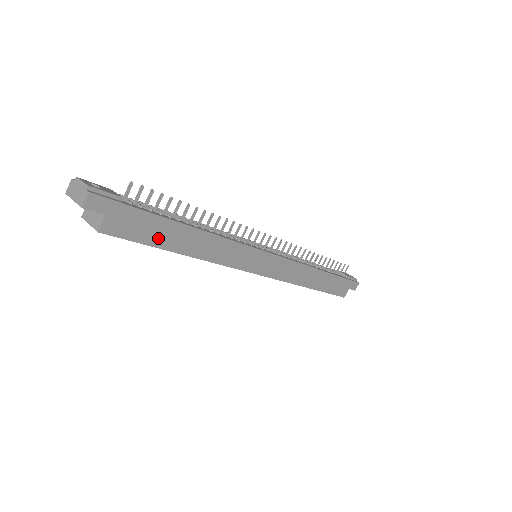
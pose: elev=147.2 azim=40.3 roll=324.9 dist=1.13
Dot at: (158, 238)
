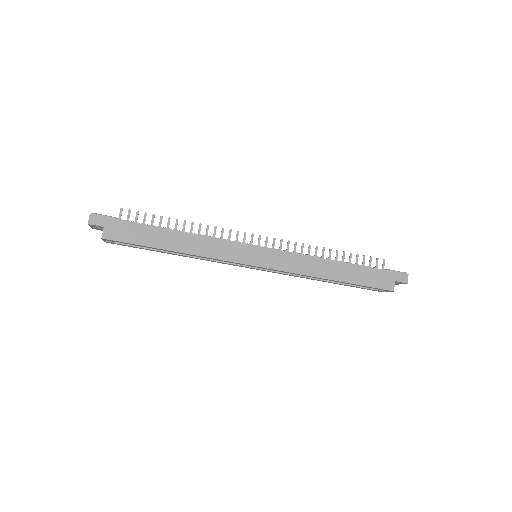
Dot at: (147, 240)
